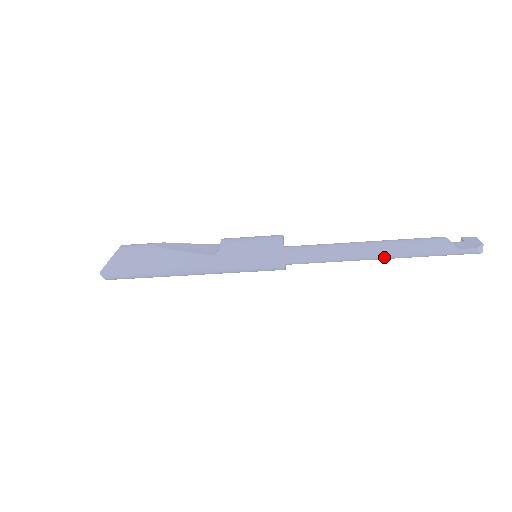
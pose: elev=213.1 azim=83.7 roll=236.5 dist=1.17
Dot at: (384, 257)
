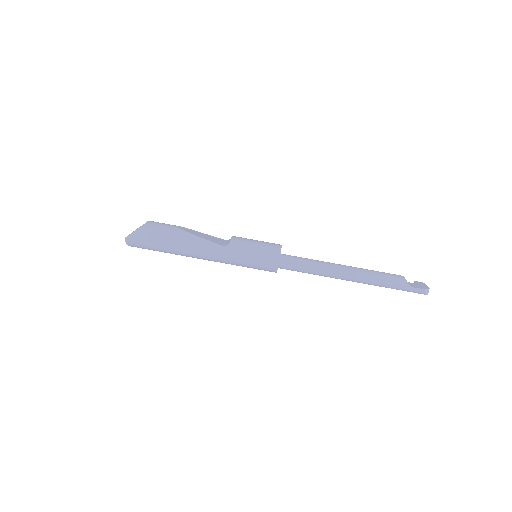
Dot at: (355, 280)
